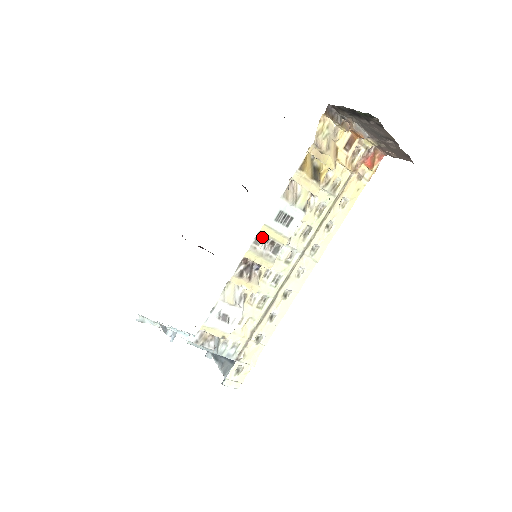
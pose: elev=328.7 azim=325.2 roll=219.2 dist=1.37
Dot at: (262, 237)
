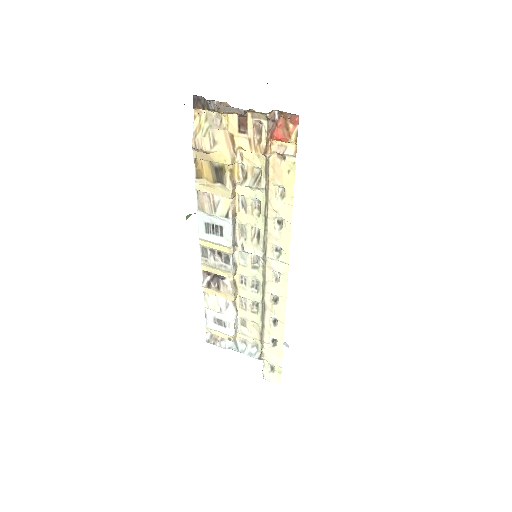
Dot at: (207, 250)
